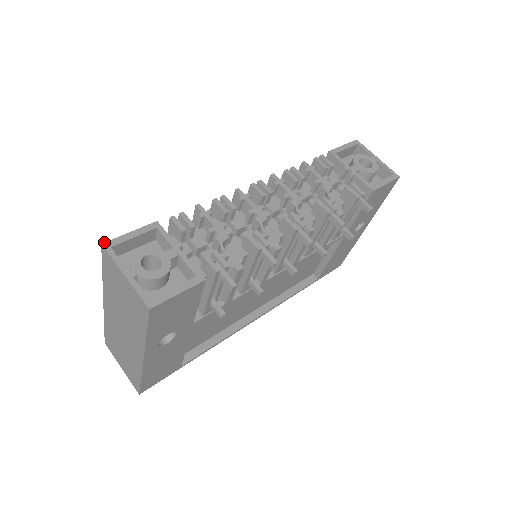
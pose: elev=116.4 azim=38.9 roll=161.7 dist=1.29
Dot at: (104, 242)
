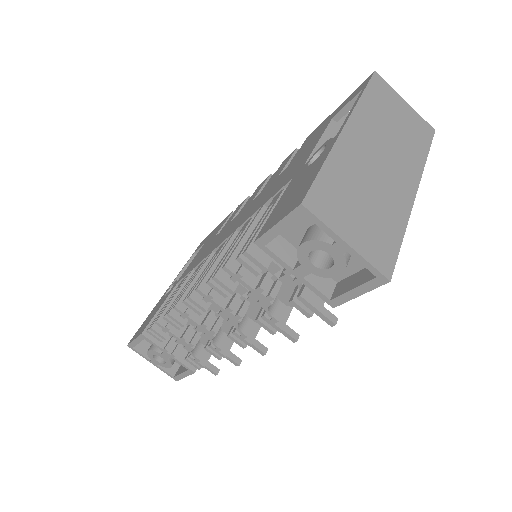
Dot at: (127, 345)
